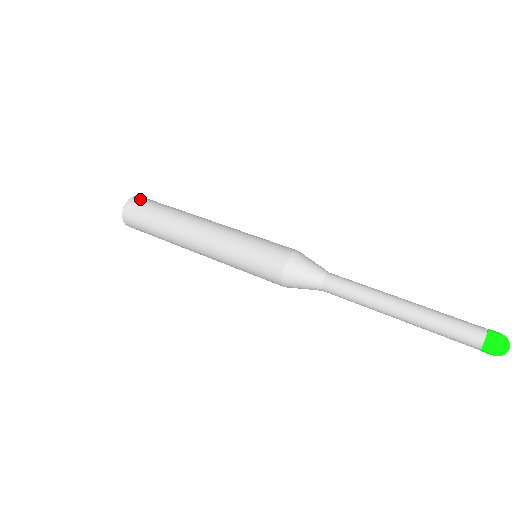
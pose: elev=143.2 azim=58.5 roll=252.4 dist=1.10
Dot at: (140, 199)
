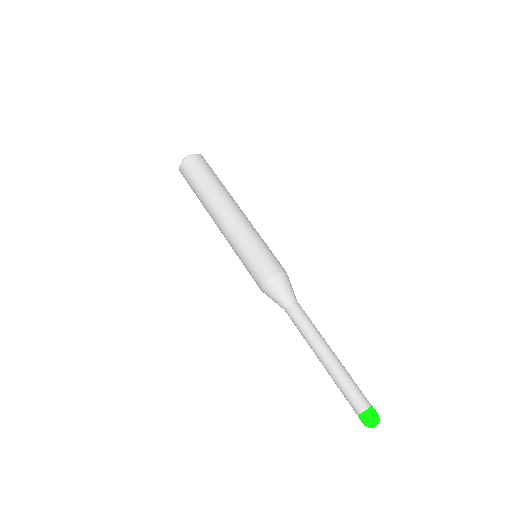
Dot at: (186, 168)
